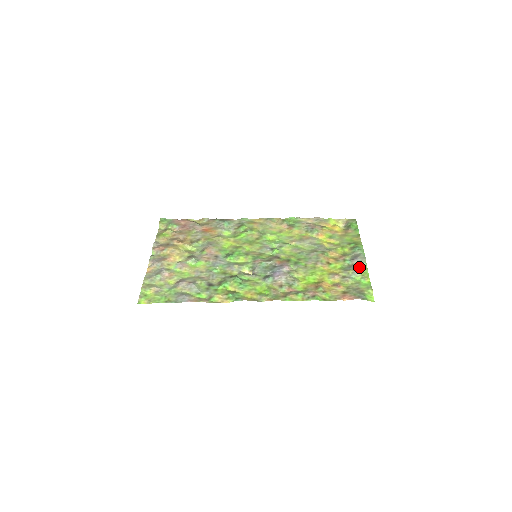
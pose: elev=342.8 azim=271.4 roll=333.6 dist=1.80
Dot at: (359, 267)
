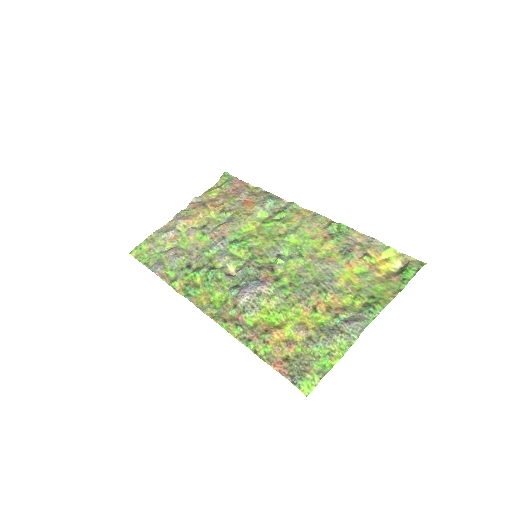
Dot at: (341, 337)
